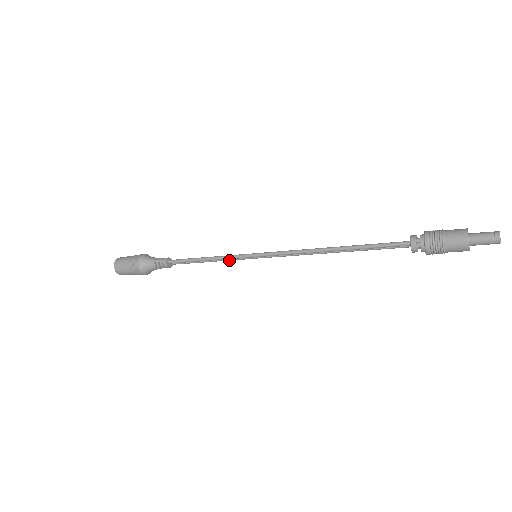
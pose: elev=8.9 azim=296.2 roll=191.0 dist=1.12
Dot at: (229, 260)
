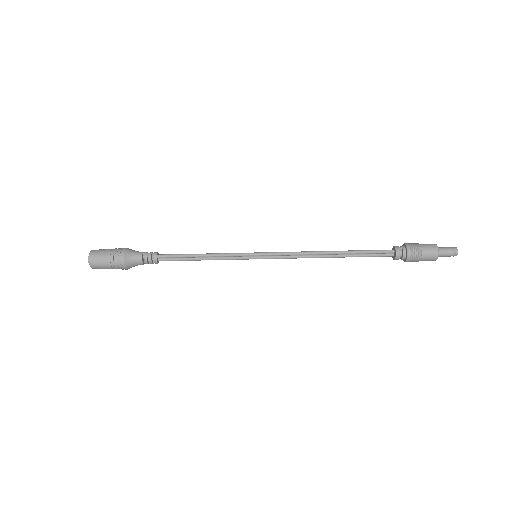
Dot at: (227, 259)
